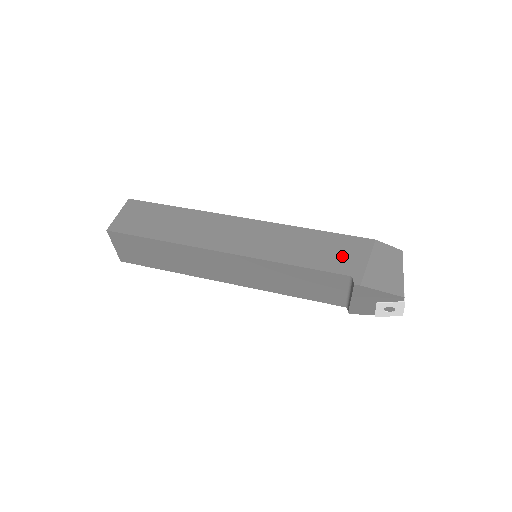
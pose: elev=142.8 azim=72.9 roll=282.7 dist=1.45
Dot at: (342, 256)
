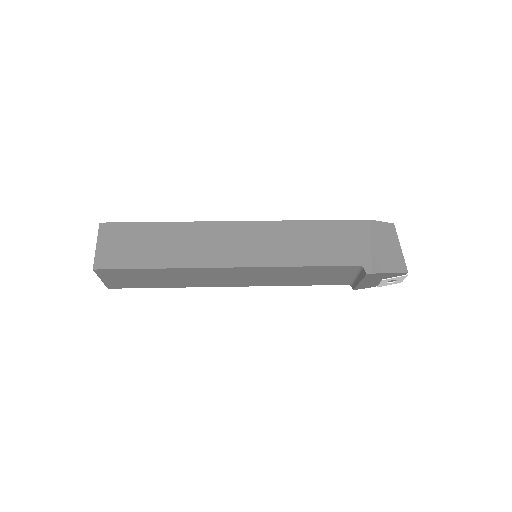
Dot at: (346, 245)
